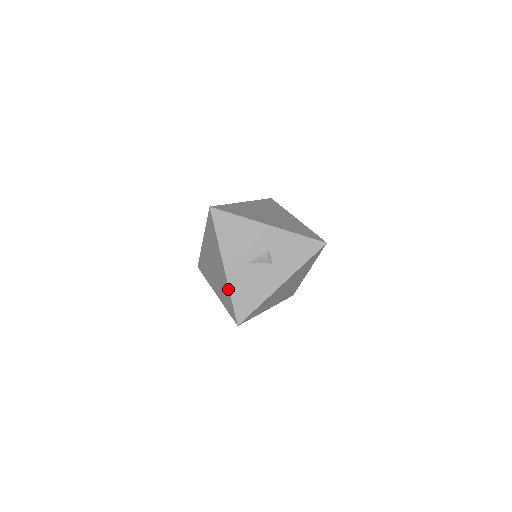
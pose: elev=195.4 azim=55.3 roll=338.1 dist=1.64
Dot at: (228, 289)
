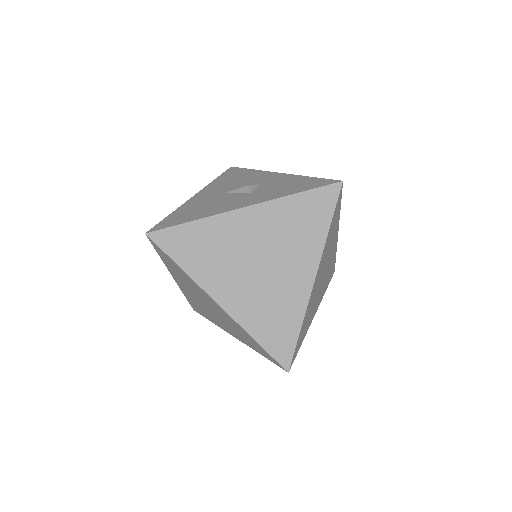
Dot at: occluded
